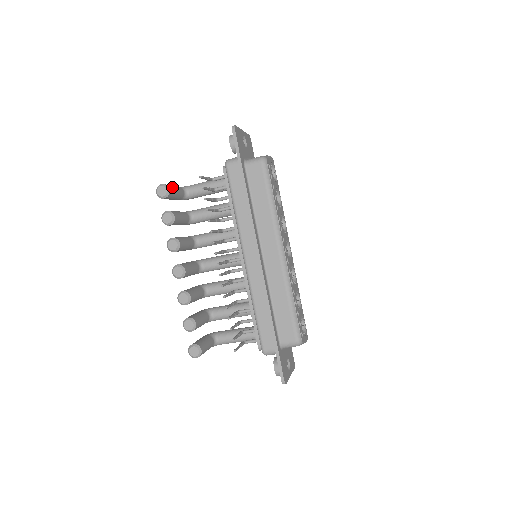
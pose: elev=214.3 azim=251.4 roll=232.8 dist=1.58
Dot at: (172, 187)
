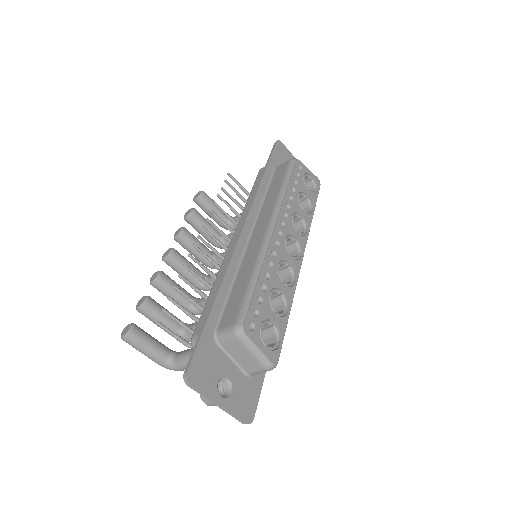
Dot at: occluded
